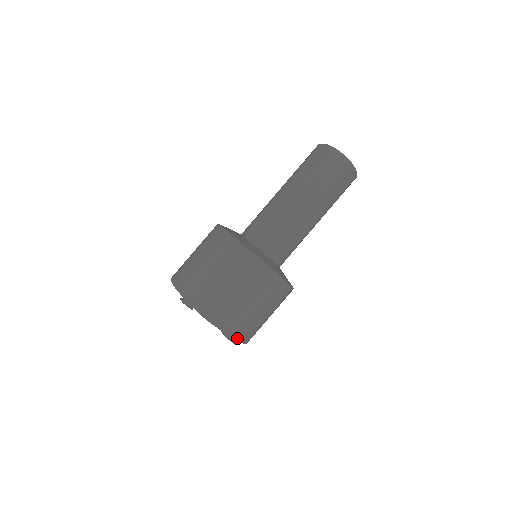
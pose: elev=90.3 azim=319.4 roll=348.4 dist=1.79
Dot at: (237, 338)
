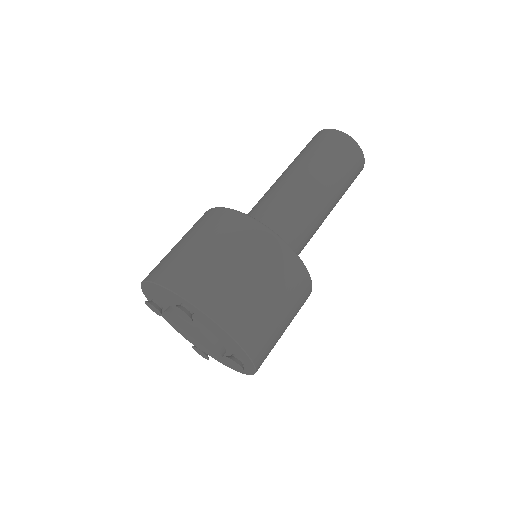
Dot at: (176, 290)
